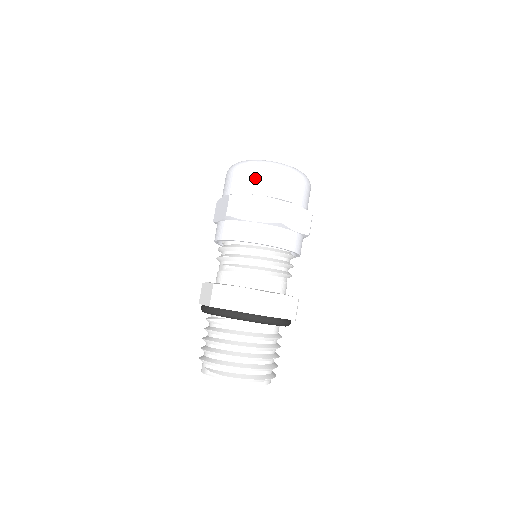
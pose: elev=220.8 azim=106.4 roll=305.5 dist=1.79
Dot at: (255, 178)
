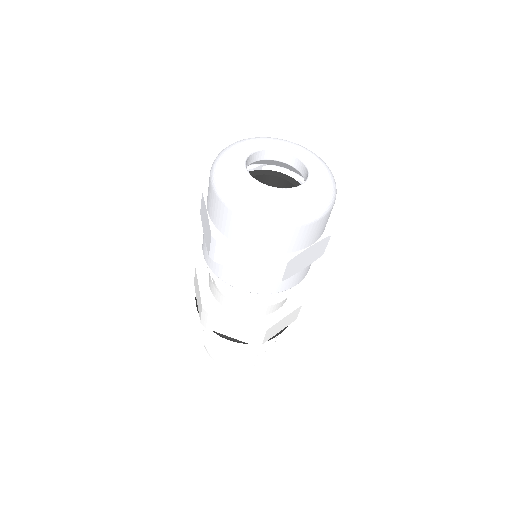
Dot at: (245, 229)
